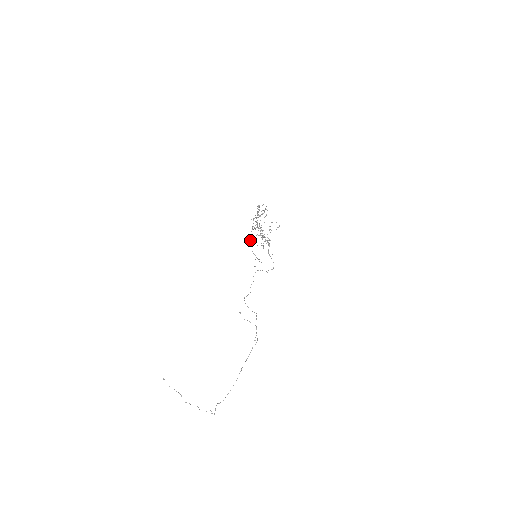
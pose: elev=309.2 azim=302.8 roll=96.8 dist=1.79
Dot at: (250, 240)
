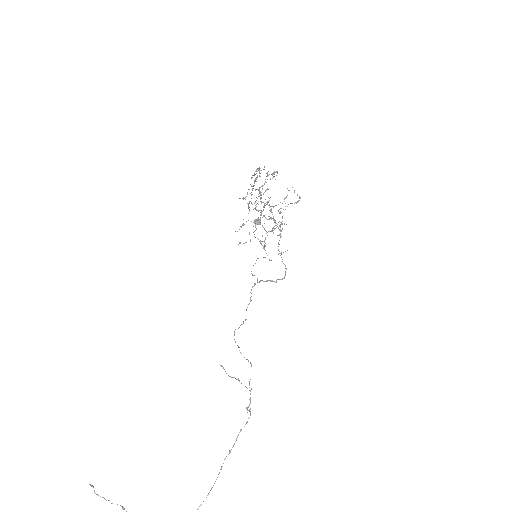
Dot at: occluded
